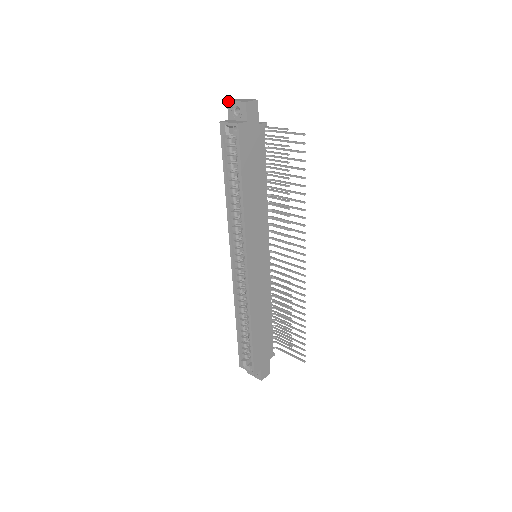
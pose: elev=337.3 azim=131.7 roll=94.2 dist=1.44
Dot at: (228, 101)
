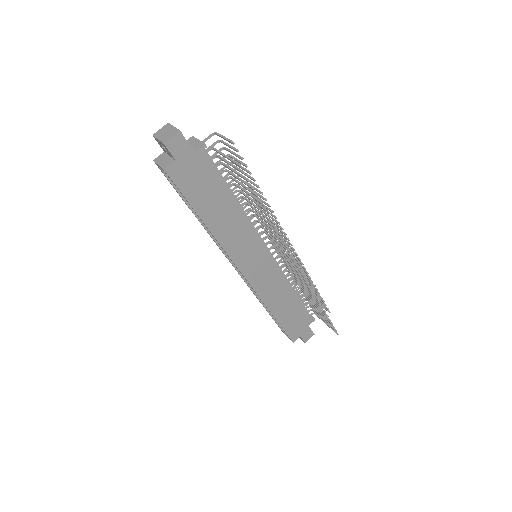
Dot at: (153, 136)
